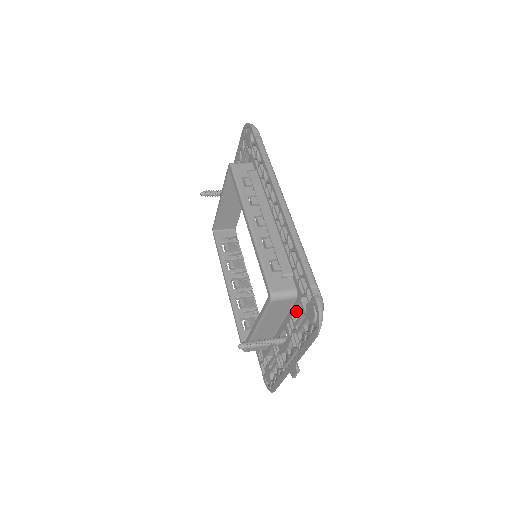
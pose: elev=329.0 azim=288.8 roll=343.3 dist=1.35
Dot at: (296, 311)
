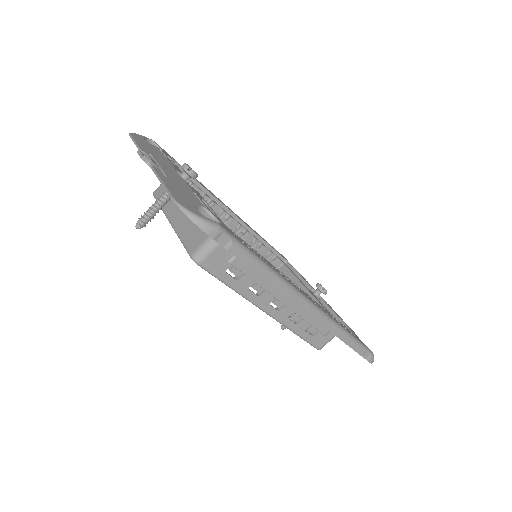
Dot at: occluded
